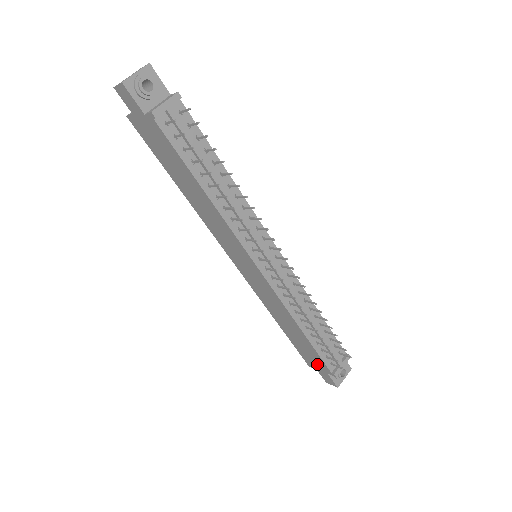
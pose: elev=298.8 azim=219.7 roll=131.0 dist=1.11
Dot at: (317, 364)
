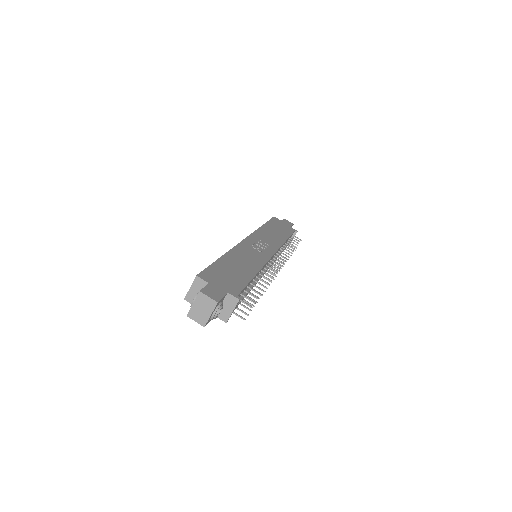
Dot at: occluded
